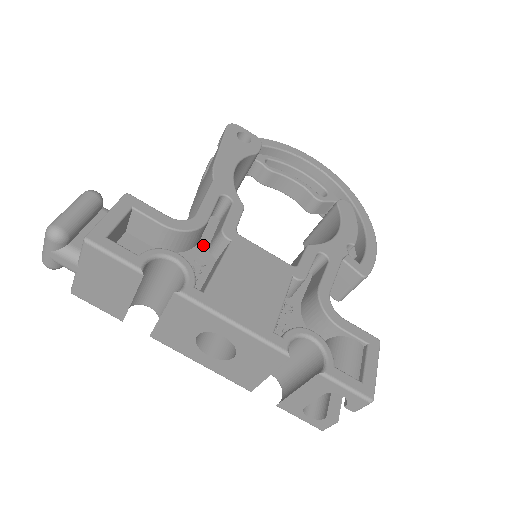
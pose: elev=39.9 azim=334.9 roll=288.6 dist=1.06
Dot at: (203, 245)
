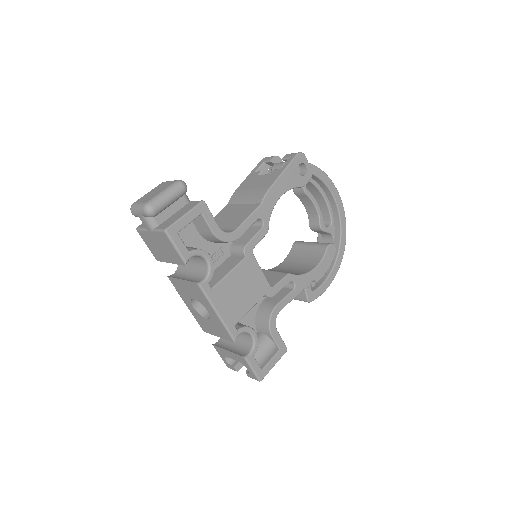
Dot at: occluded
